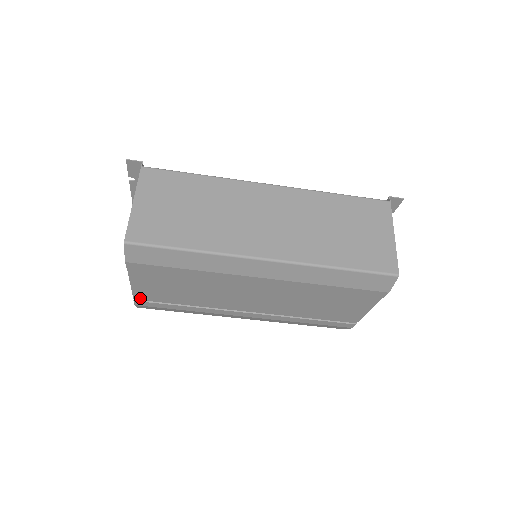
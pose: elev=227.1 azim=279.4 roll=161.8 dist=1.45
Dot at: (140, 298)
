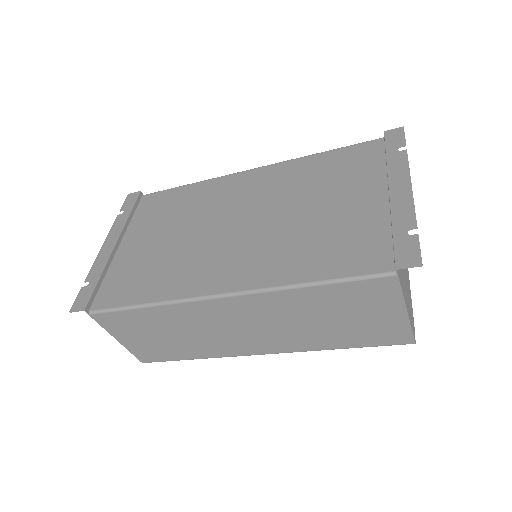
Dot at: occluded
